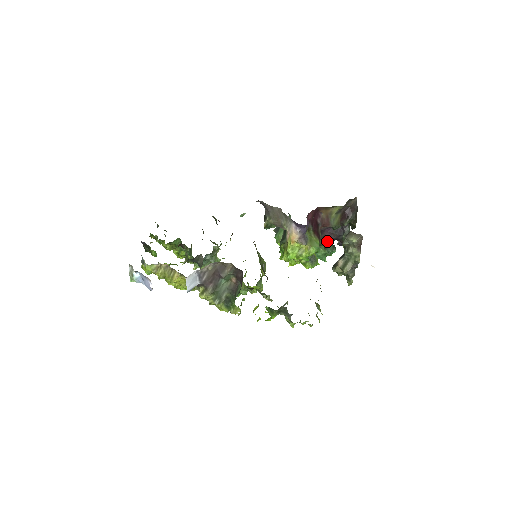
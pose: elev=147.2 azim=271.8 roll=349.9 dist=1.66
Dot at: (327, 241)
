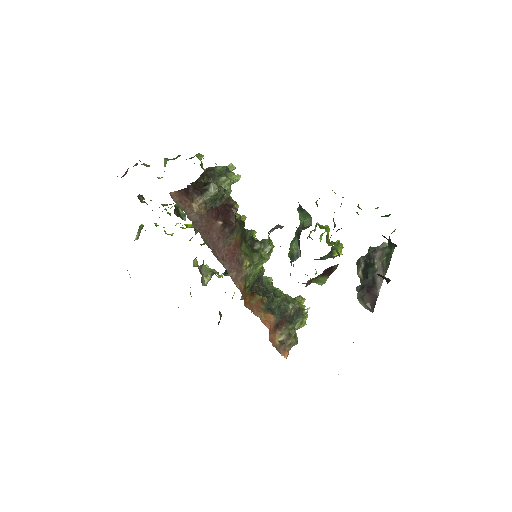
Dot at: occluded
